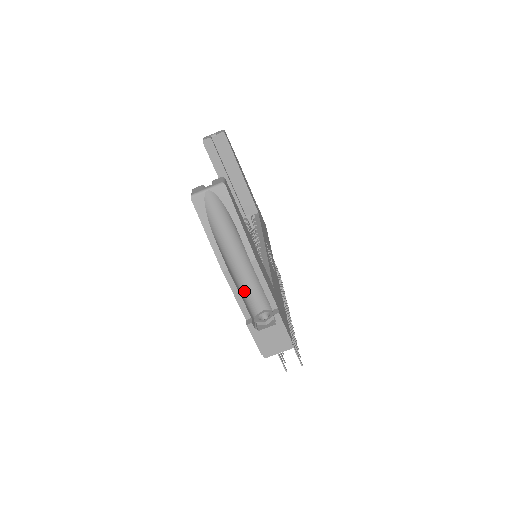
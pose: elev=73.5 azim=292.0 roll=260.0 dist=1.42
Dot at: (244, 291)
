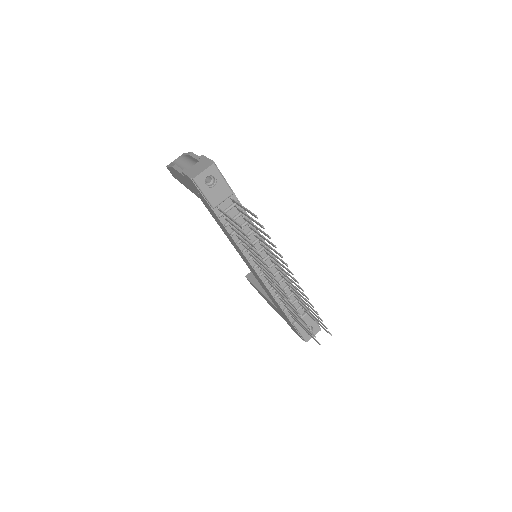
Dot at: occluded
